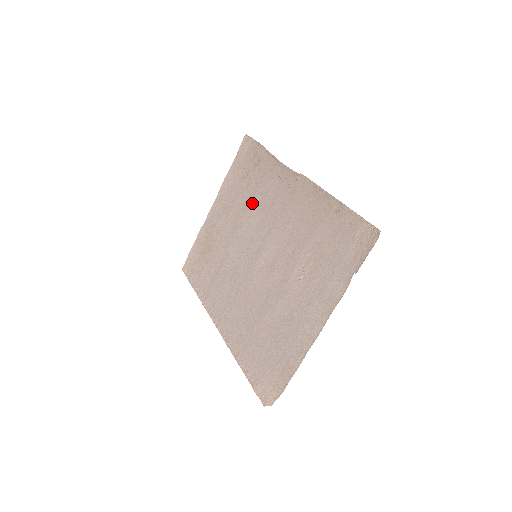
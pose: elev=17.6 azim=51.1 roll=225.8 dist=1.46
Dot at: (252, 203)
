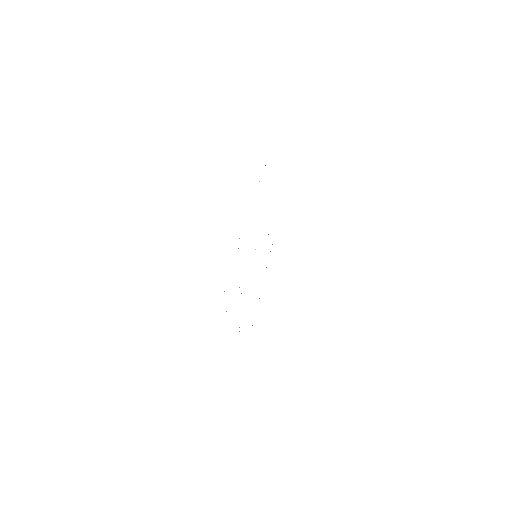
Dot at: occluded
